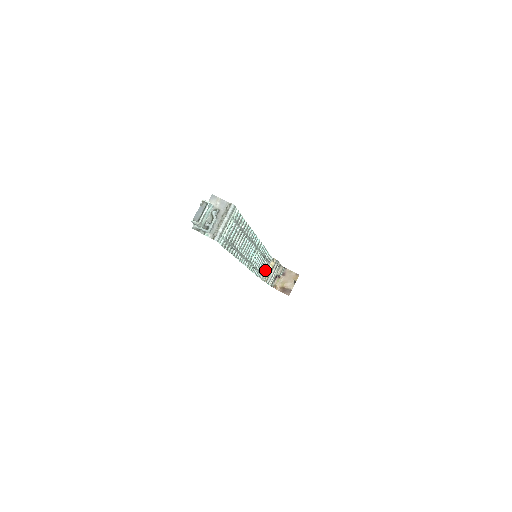
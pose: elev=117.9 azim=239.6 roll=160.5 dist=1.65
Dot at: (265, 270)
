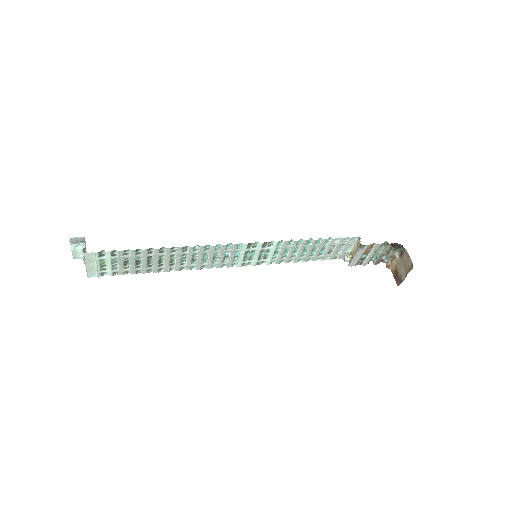
Dot at: (347, 249)
